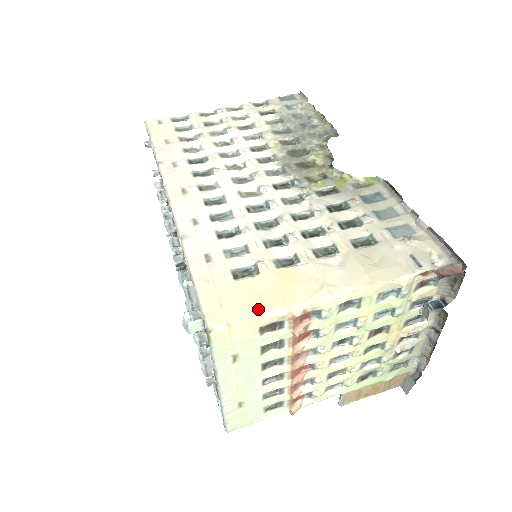
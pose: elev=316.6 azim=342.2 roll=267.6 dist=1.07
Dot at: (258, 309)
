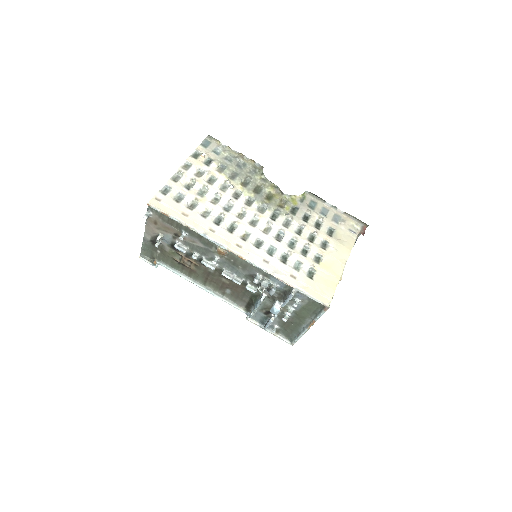
Dot at: (333, 287)
